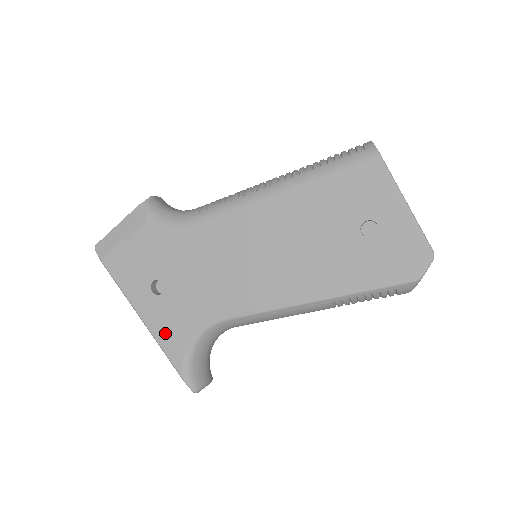
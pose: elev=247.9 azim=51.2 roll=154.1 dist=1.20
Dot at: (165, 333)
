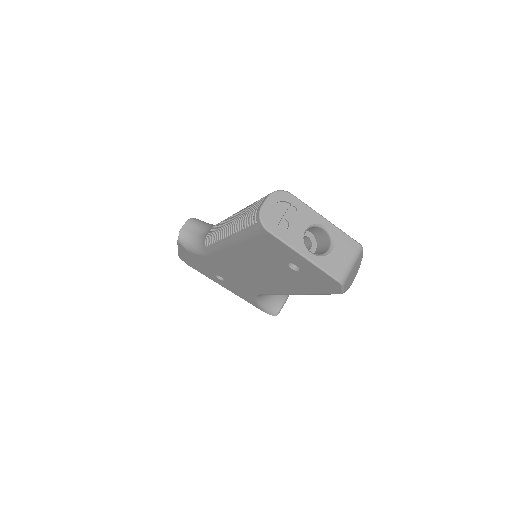
Dot at: (241, 295)
